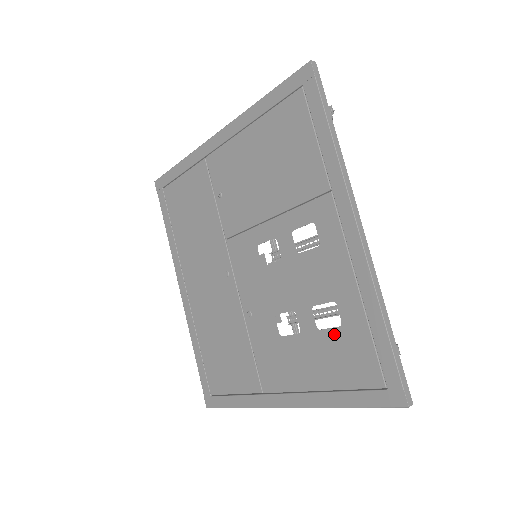
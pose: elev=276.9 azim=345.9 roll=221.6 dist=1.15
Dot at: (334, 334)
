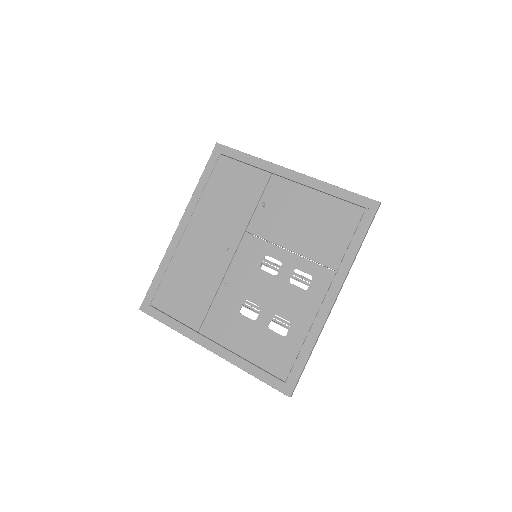
Dot at: (277, 337)
